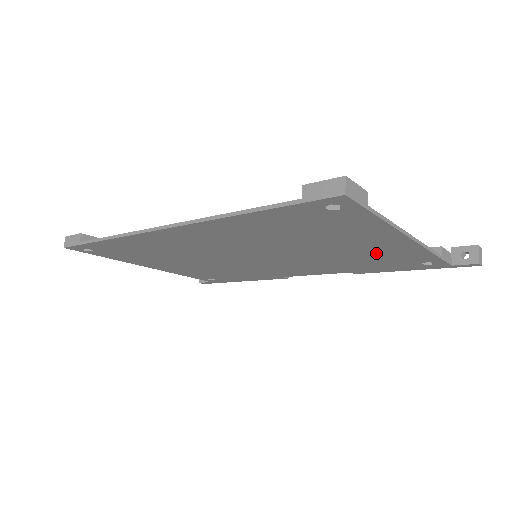
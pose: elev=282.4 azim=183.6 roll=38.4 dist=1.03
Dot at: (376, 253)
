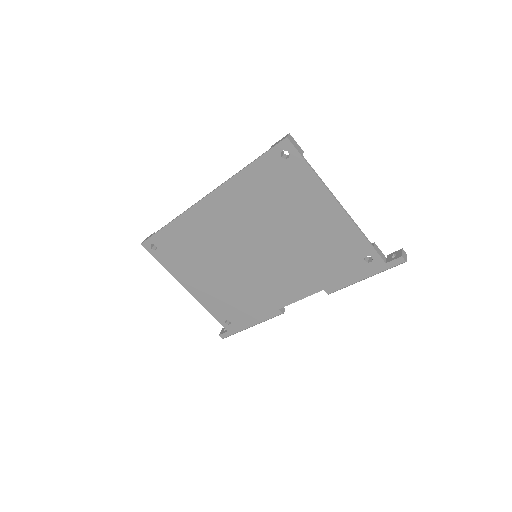
Dot at: (328, 237)
